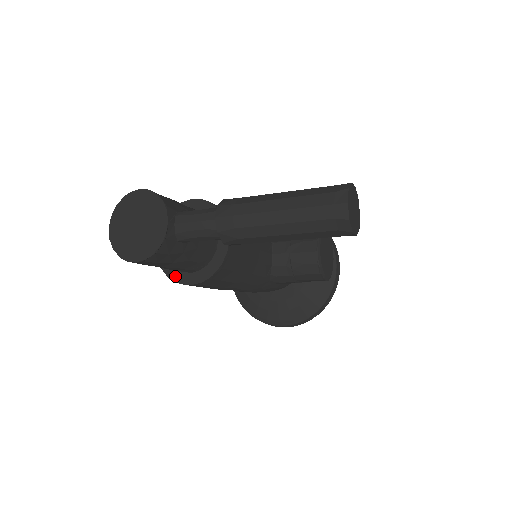
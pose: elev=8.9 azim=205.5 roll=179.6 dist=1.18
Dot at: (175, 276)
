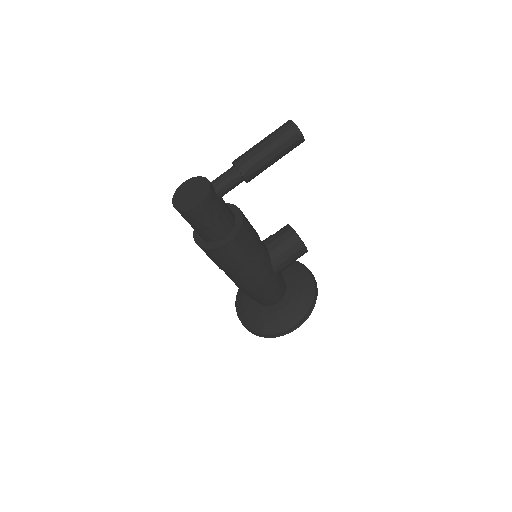
Dot at: (216, 245)
